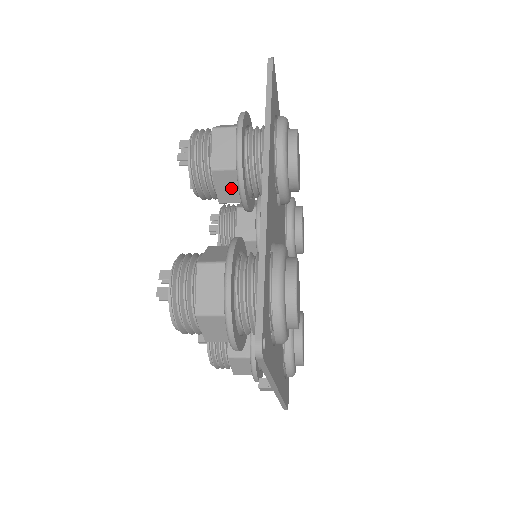
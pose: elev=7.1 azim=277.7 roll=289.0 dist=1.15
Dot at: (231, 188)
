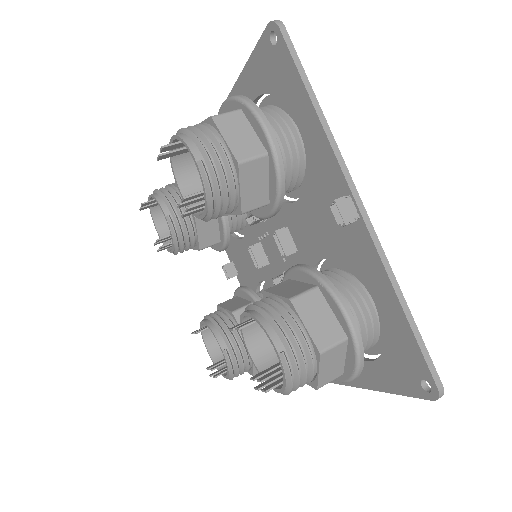
Dot at: occluded
